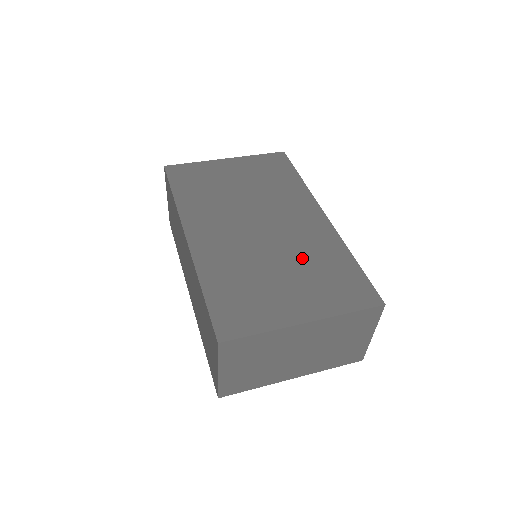
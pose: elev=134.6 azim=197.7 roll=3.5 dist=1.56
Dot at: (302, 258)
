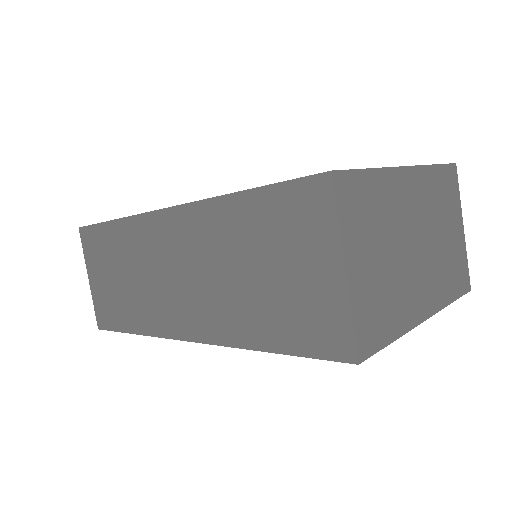
Dot at: occluded
